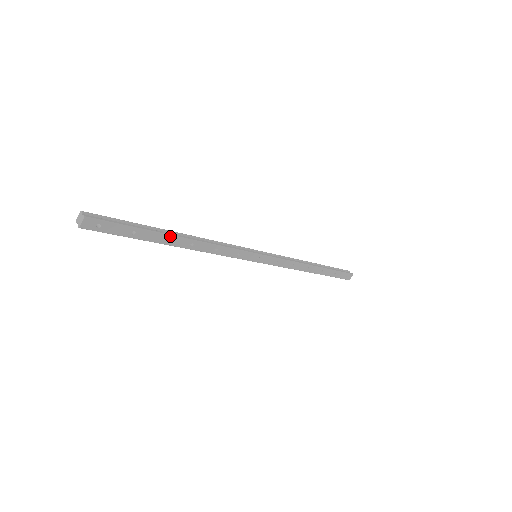
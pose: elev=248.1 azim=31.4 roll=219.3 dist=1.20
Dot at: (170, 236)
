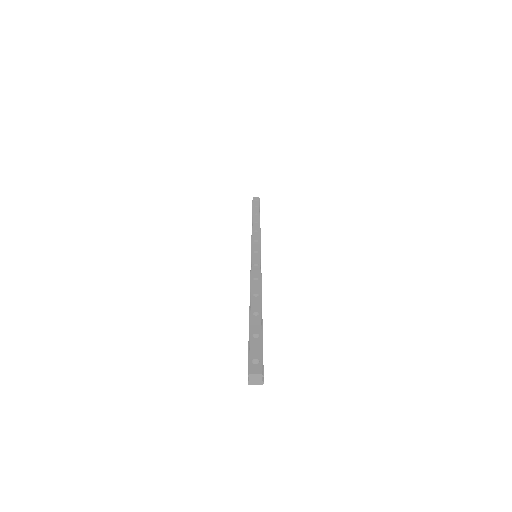
Dot at: occluded
